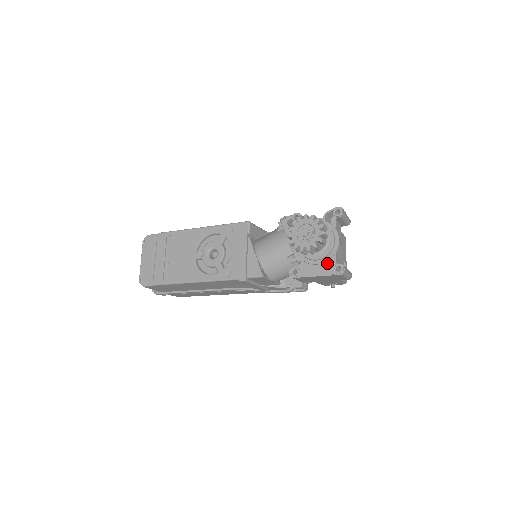
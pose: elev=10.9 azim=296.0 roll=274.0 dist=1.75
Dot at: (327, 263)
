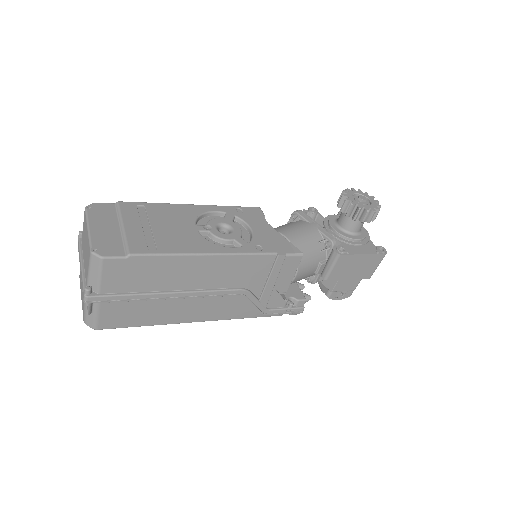
Dot at: (367, 245)
